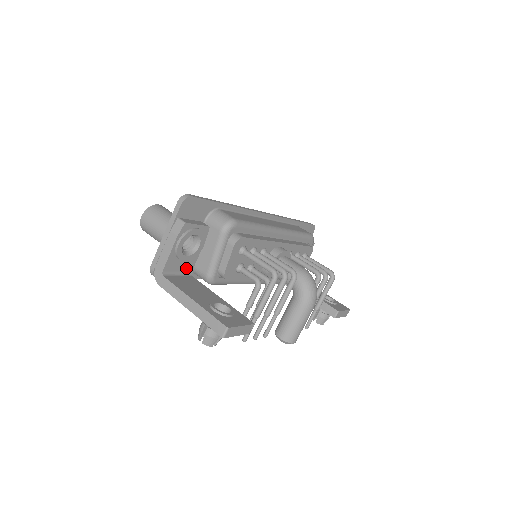
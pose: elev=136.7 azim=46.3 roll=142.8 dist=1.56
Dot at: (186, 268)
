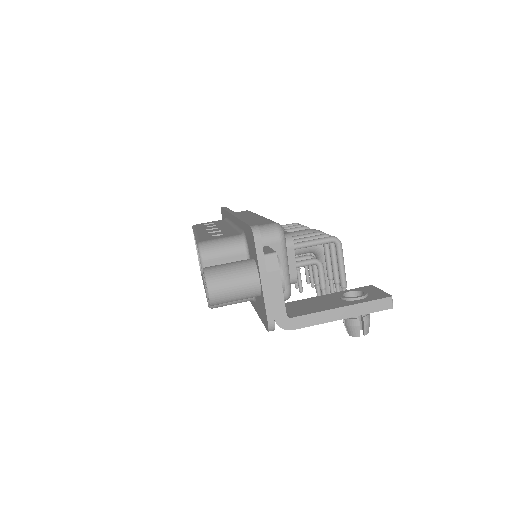
Dot at: occluded
